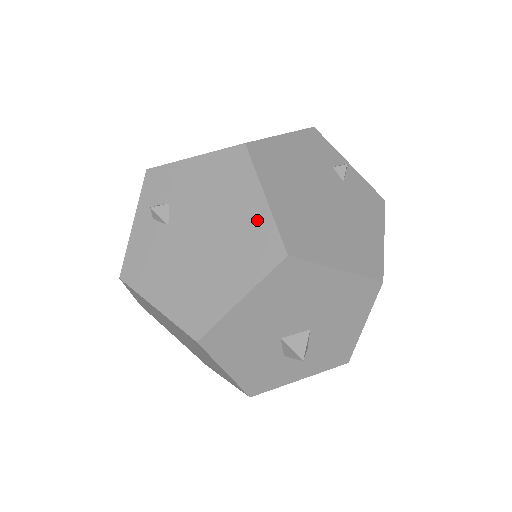
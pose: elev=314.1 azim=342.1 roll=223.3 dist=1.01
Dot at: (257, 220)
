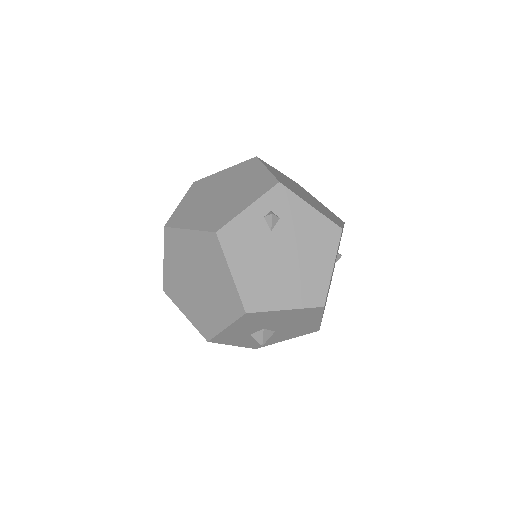
Dot at: (322, 276)
